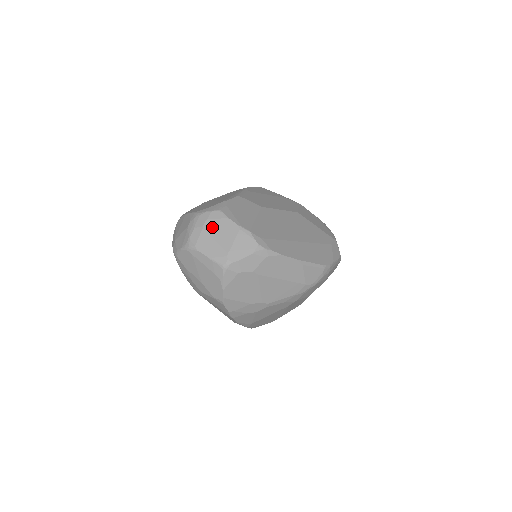
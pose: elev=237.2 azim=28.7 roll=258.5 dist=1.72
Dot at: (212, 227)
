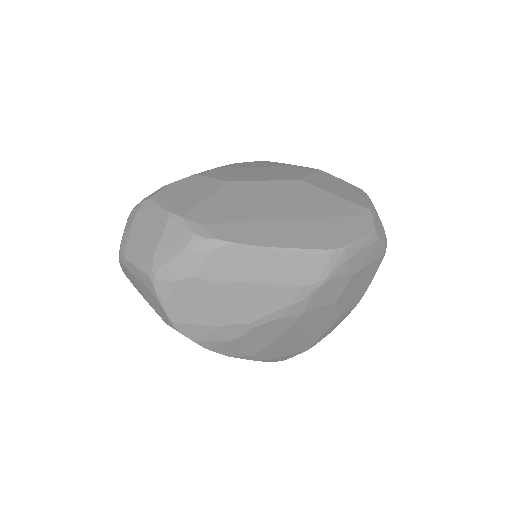
Dot at: (140, 223)
